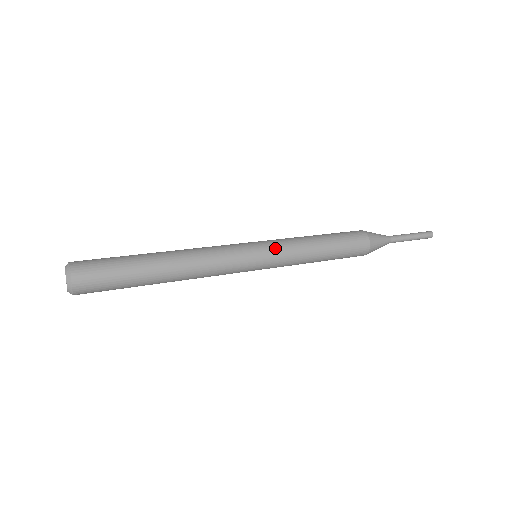
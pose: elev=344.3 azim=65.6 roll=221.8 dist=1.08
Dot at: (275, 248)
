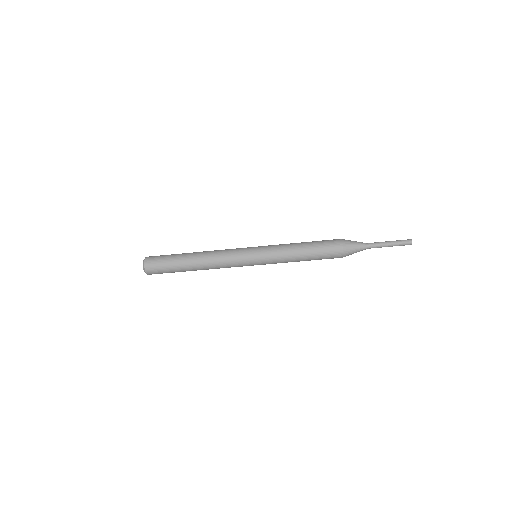
Dot at: (265, 250)
